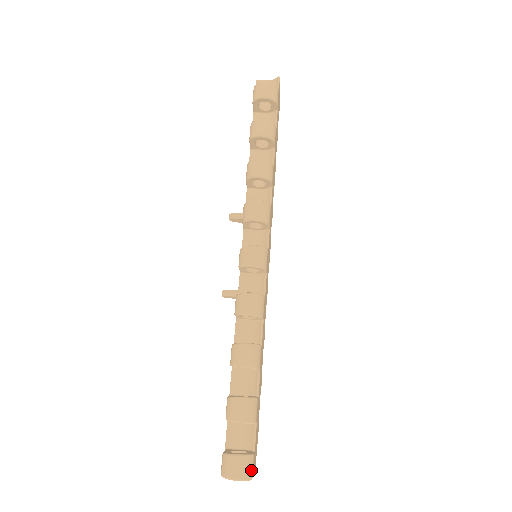
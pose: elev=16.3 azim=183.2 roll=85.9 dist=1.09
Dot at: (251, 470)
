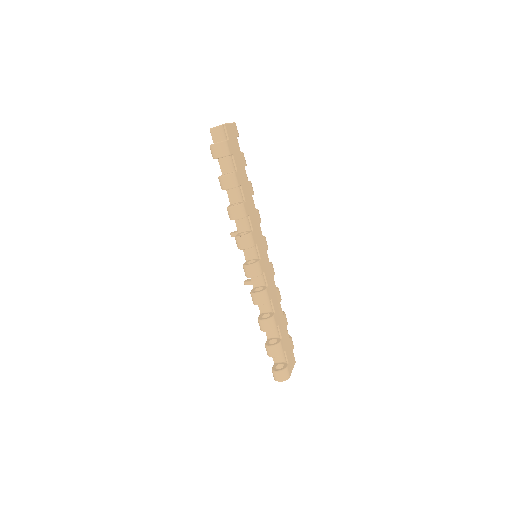
Dot at: (287, 375)
